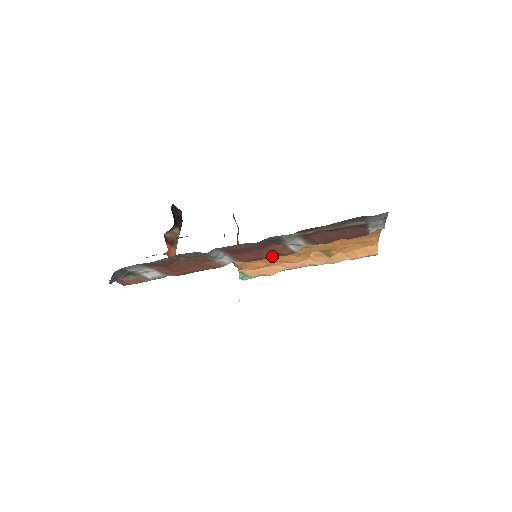
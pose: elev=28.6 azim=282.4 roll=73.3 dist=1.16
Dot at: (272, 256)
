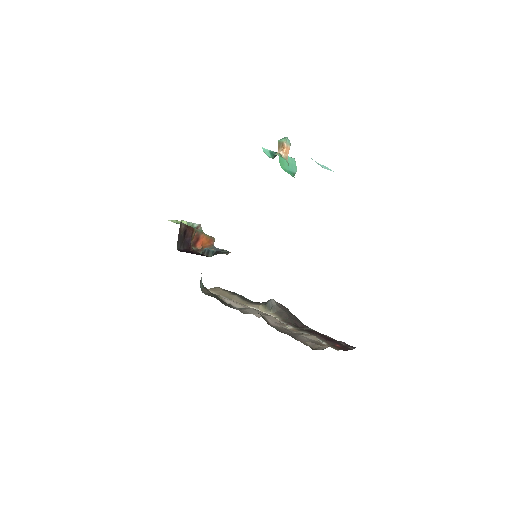
Dot at: occluded
